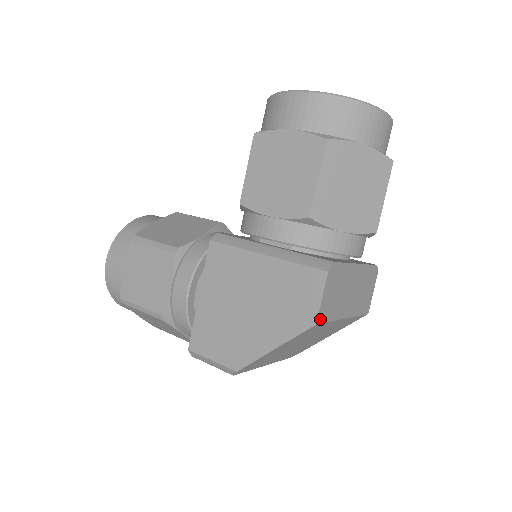
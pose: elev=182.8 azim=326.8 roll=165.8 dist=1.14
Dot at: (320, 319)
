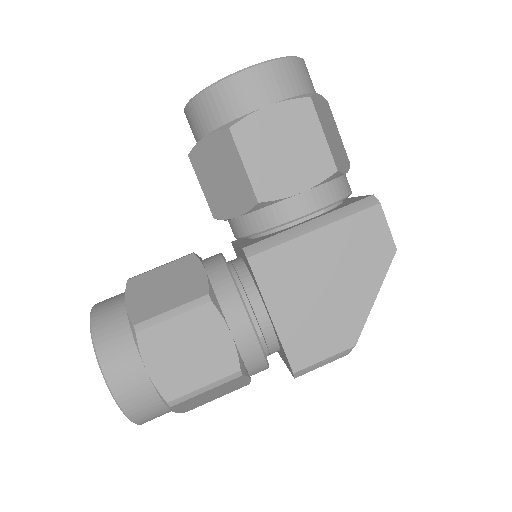
Dot at: (392, 245)
